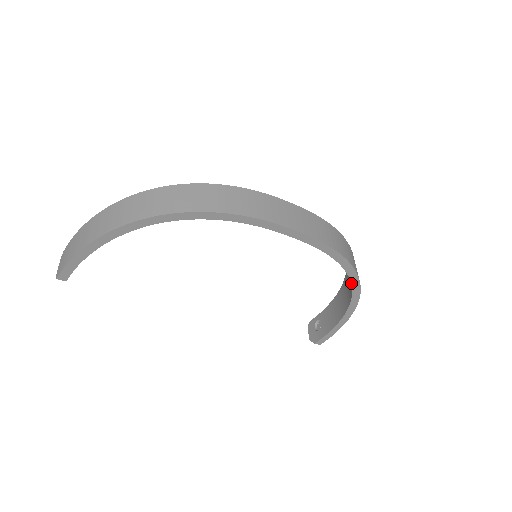
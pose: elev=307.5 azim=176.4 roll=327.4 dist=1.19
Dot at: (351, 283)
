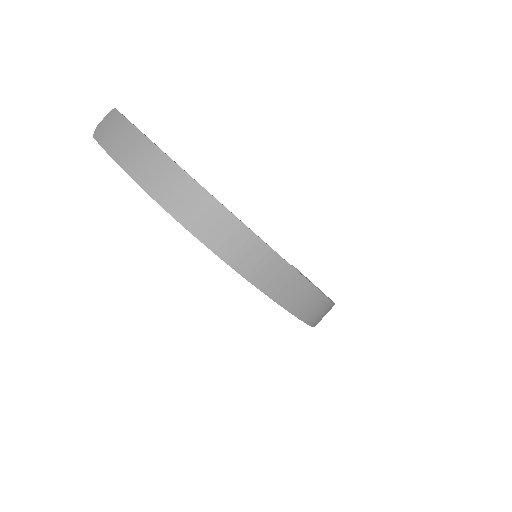
Dot at: occluded
